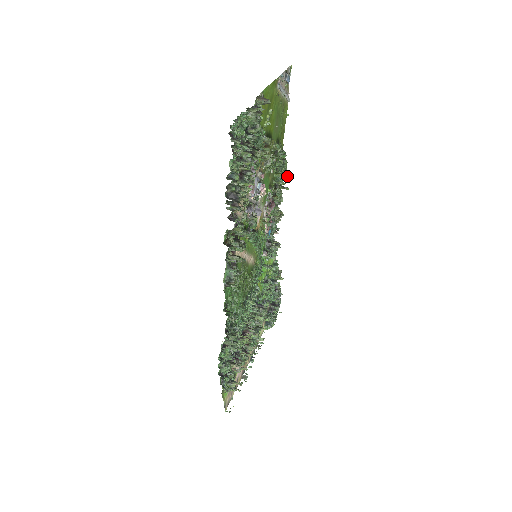
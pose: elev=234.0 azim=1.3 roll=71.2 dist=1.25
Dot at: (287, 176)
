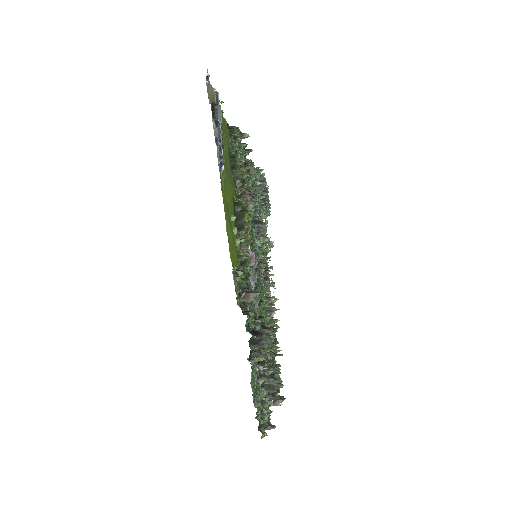
Dot at: (244, 138)
